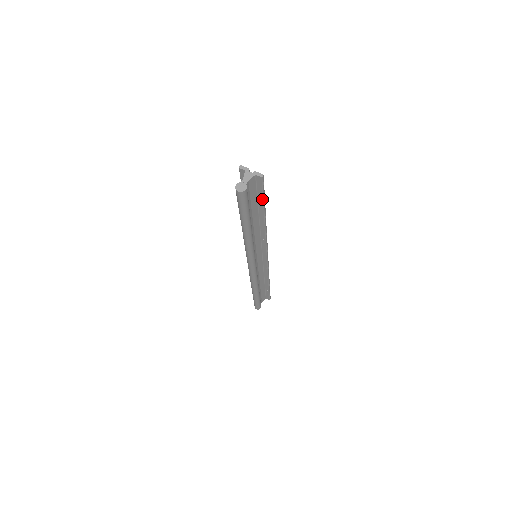
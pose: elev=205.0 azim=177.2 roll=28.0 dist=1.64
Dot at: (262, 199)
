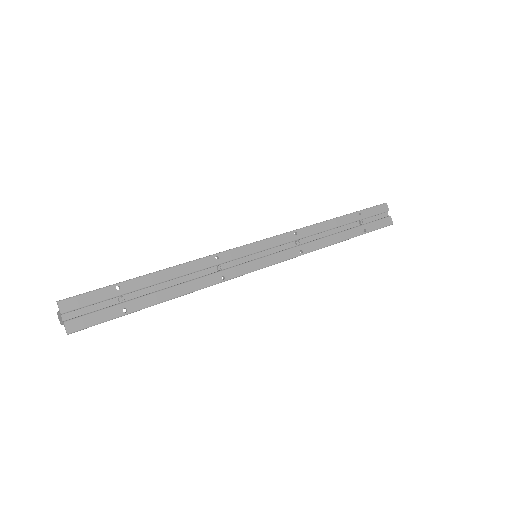
Dot at: (119, 315)
